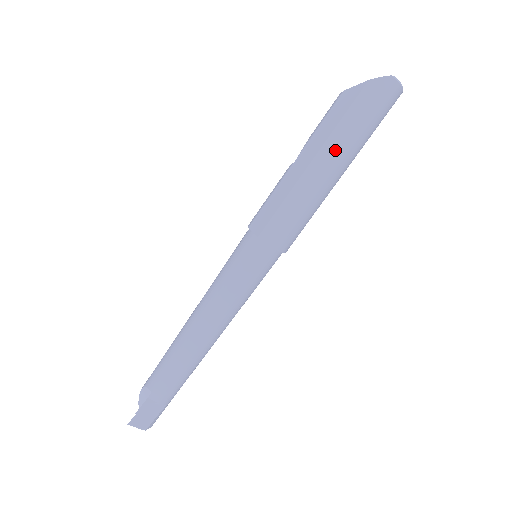
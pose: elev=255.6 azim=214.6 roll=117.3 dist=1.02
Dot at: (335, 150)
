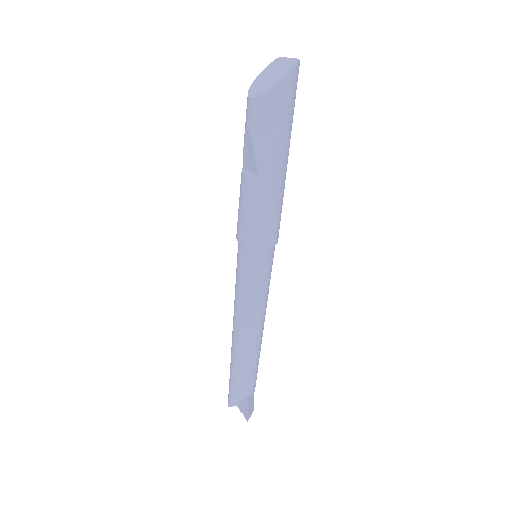
Dot at: (287, 147)
